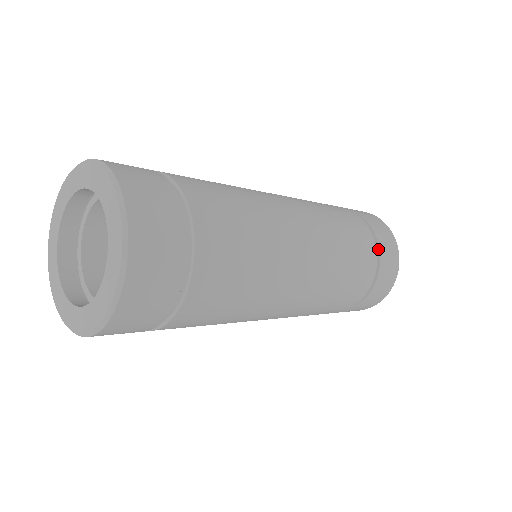
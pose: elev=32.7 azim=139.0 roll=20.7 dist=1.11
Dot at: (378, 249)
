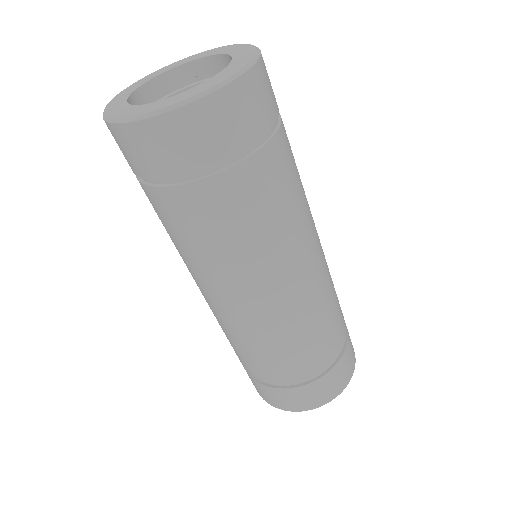
Dot at: (347, 336)
